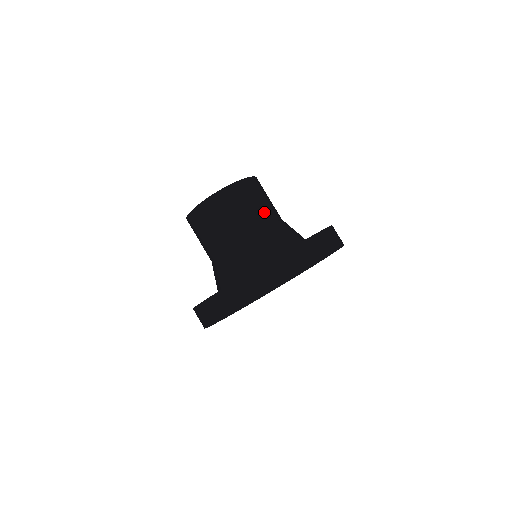
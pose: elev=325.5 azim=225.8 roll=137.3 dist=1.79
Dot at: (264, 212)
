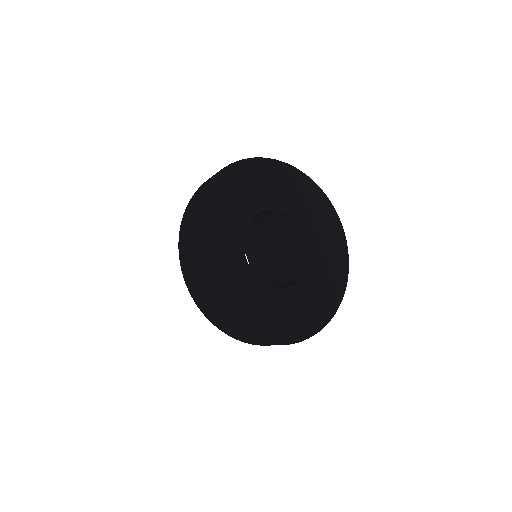
Dot at: occluded
